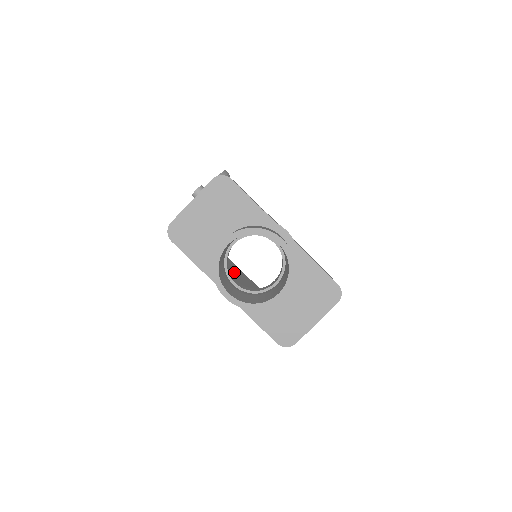
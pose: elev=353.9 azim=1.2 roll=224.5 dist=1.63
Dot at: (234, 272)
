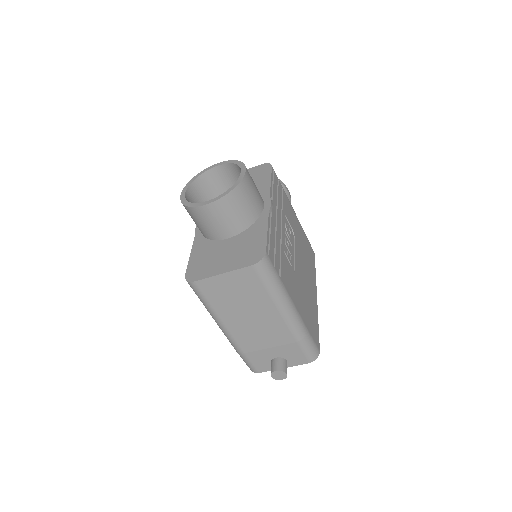
Dot at: occluded
